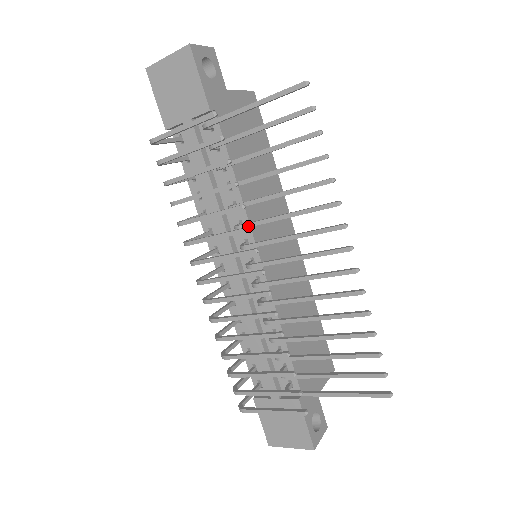
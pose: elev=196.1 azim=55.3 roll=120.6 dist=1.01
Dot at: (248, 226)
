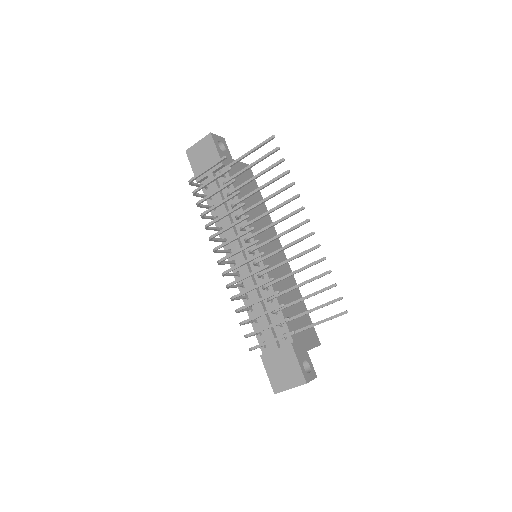
Dot at: (248, 224)
